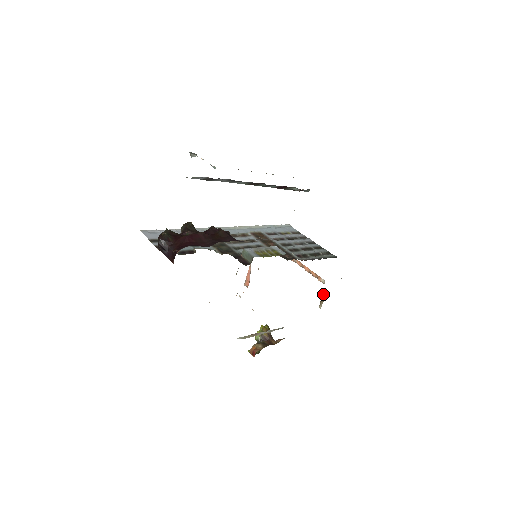
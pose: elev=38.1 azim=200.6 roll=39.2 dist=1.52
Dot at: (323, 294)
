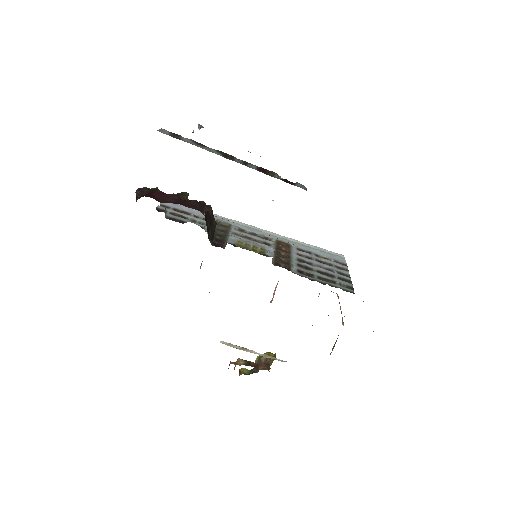
Dot at: occluded
